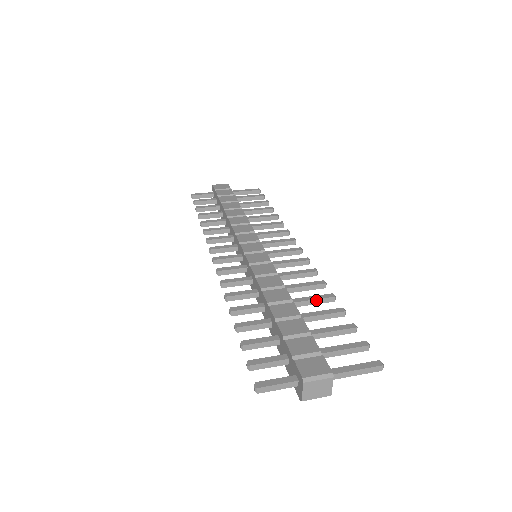
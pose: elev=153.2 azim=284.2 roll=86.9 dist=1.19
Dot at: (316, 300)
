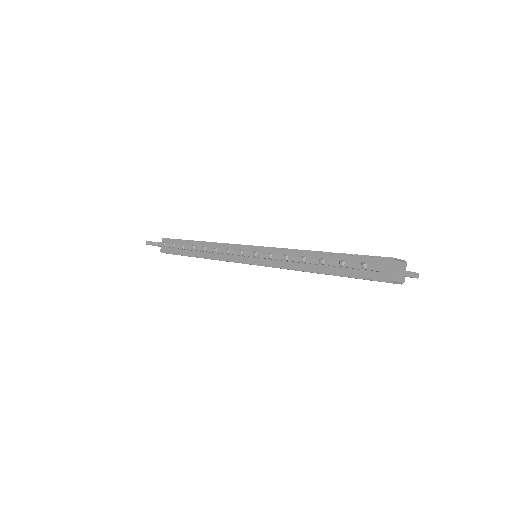
Dot at: occluded
